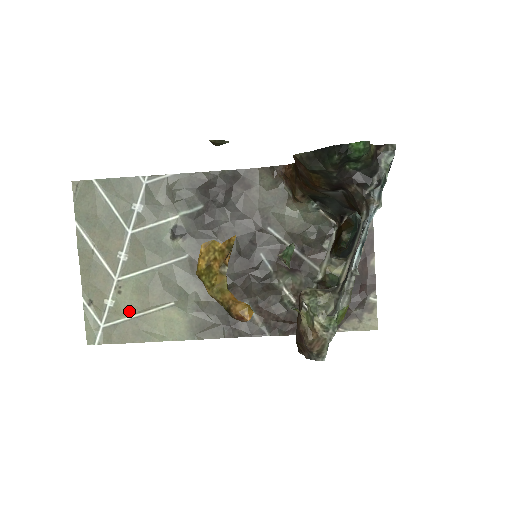
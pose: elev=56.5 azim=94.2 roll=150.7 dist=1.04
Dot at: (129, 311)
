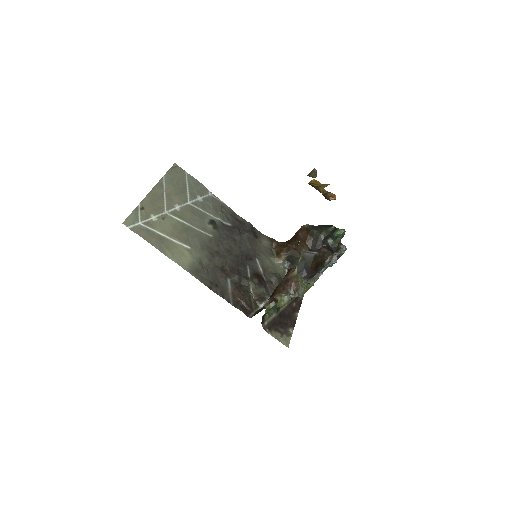
Dot at: (162, 230)
